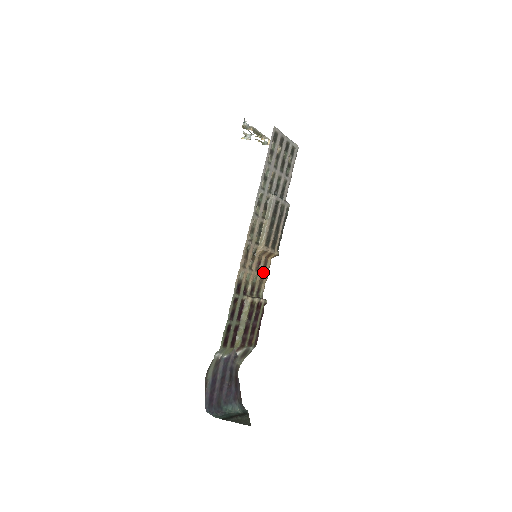
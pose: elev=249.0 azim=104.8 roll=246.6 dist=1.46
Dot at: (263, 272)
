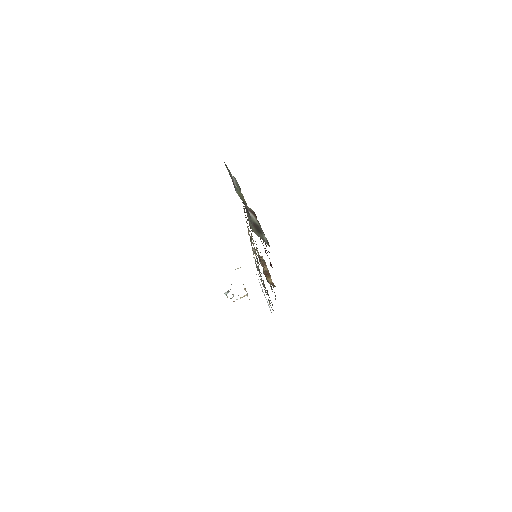
Dot at: (263, 268)
